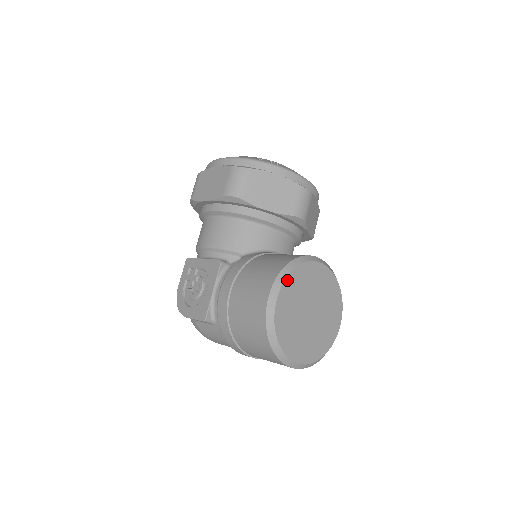
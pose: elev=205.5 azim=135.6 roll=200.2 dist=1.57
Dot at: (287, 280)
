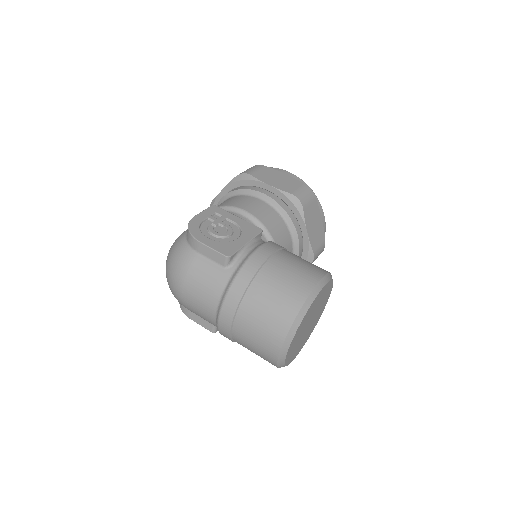
Dot at: (329, 282)
